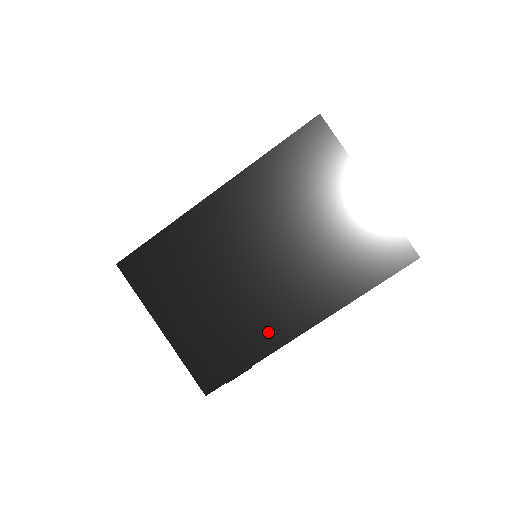
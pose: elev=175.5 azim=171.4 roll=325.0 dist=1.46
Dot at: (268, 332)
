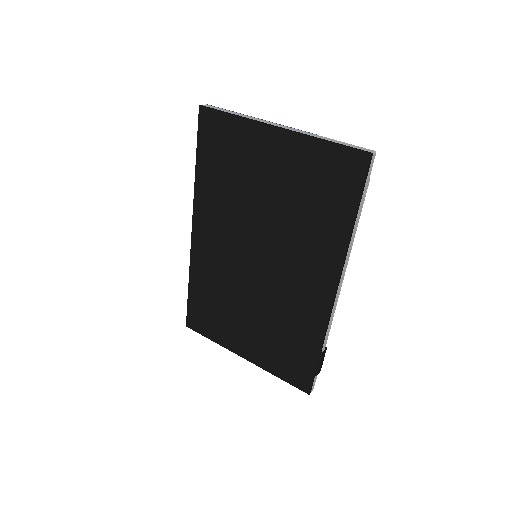
Dot at: (309, 315)
